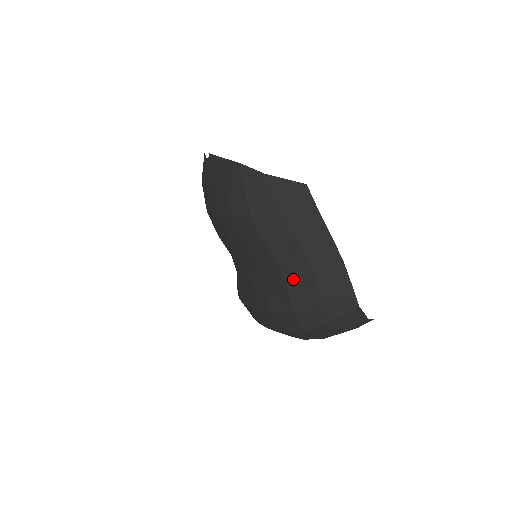
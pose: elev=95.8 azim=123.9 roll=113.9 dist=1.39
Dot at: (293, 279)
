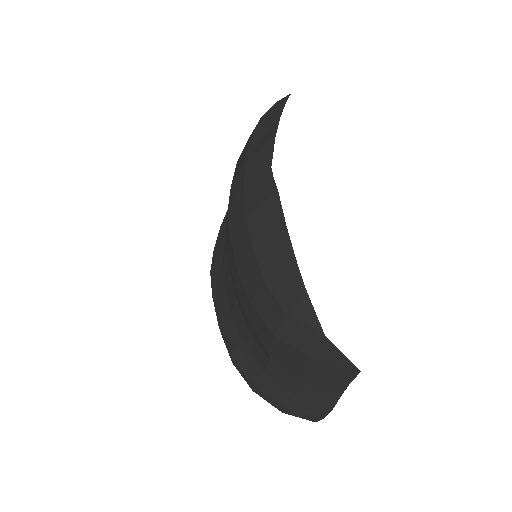
Dot at: (273, 377)
